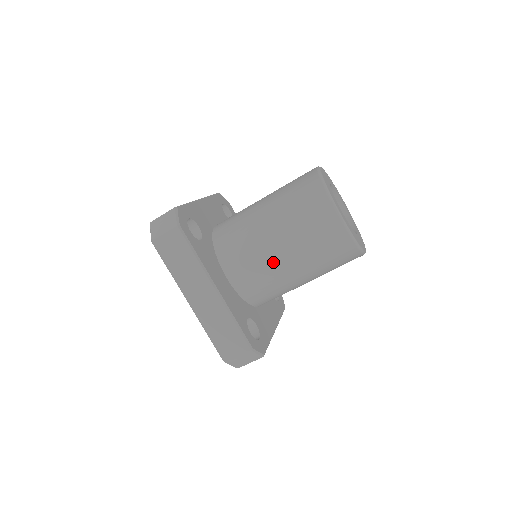
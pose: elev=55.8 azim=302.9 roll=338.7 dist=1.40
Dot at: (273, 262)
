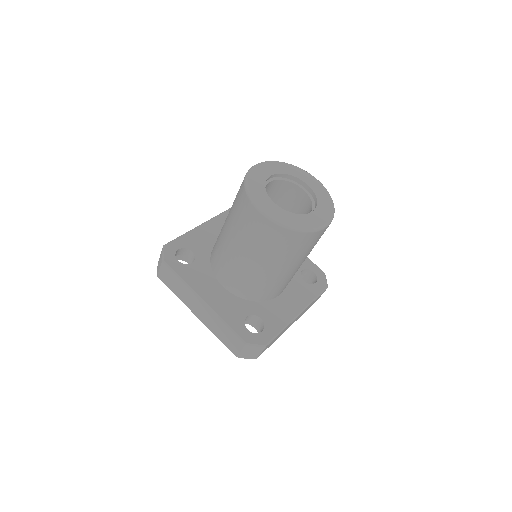
Dot at: (242, 265)
